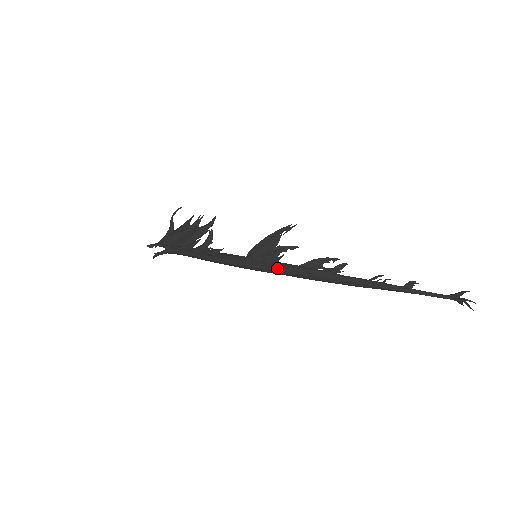
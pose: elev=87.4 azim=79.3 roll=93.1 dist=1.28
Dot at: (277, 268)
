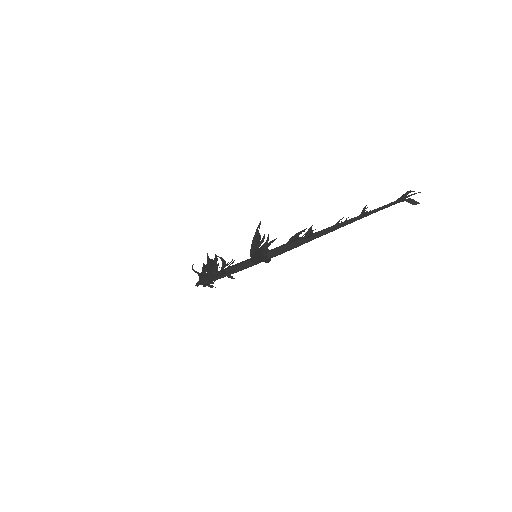
Dot at: (273, 256)
